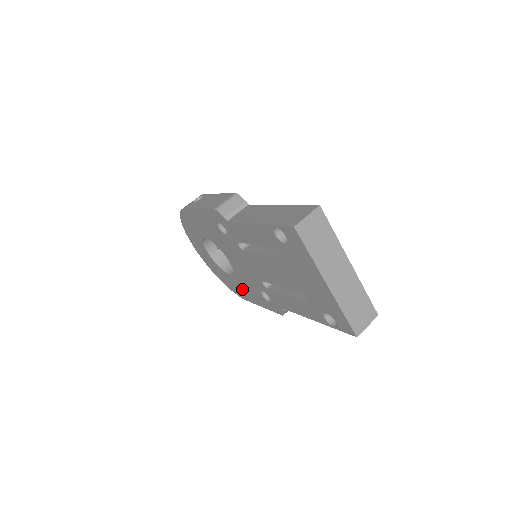
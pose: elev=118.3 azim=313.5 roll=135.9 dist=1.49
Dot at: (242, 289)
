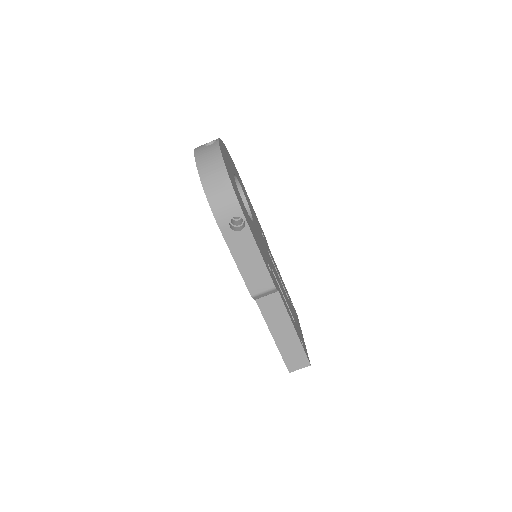
Dot at: occluded
